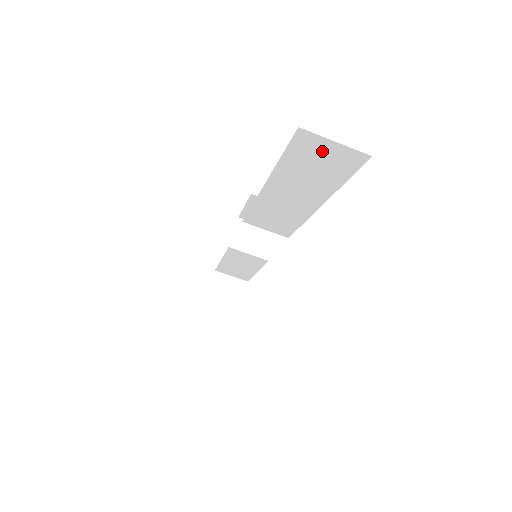
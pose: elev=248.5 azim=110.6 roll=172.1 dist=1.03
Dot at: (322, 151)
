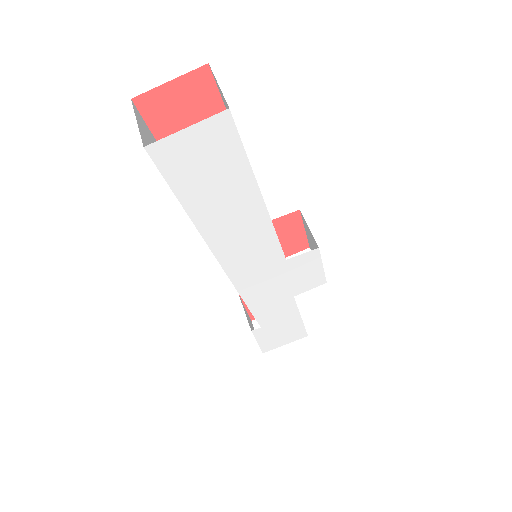
Dot at: (224, 100)
